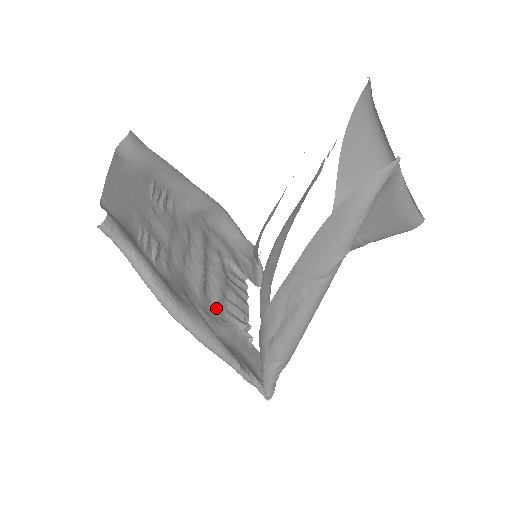
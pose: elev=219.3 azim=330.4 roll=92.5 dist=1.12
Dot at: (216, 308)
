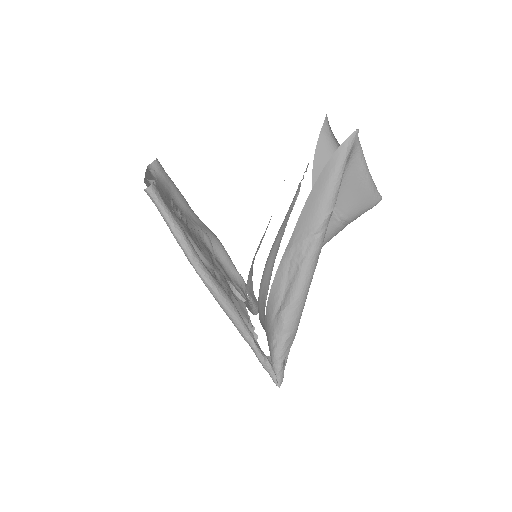
Dot at: occluded
